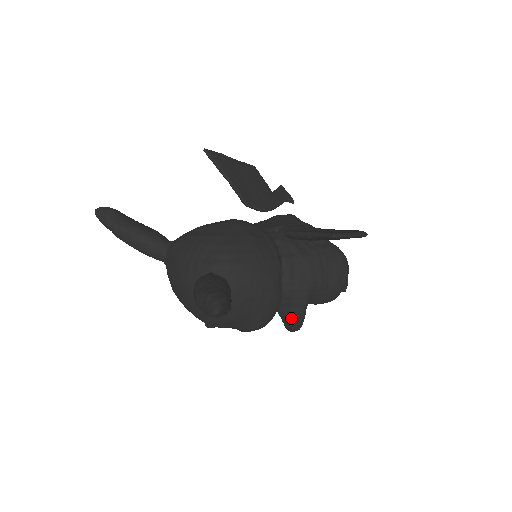
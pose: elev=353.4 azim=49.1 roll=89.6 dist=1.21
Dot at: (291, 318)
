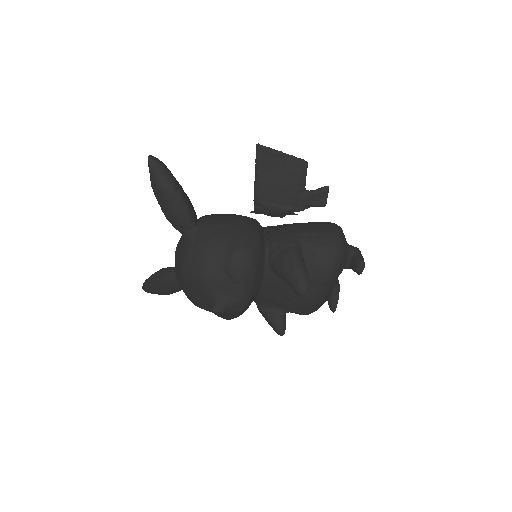
Dot at: (286, 264)
